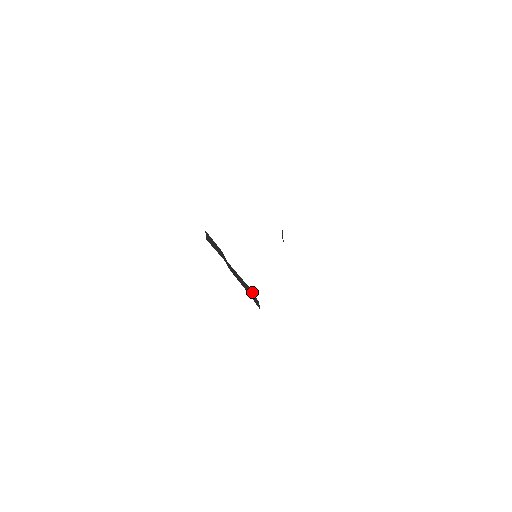
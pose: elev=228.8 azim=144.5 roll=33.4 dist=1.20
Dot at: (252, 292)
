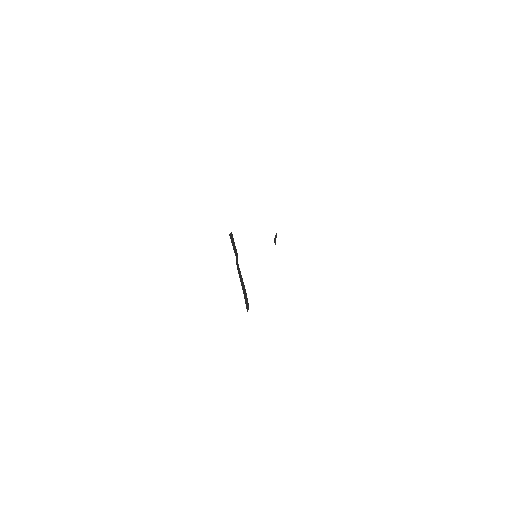
Dot at: occluded
